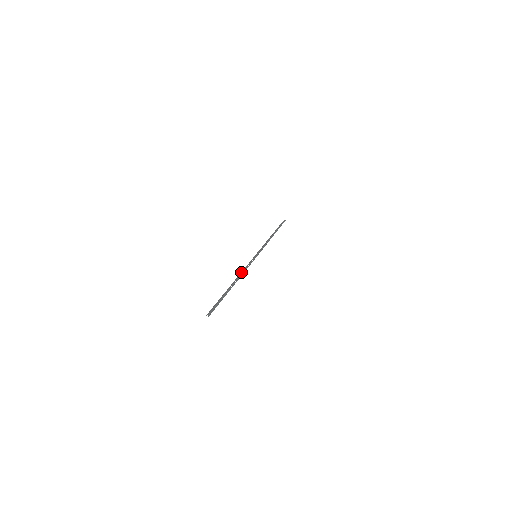
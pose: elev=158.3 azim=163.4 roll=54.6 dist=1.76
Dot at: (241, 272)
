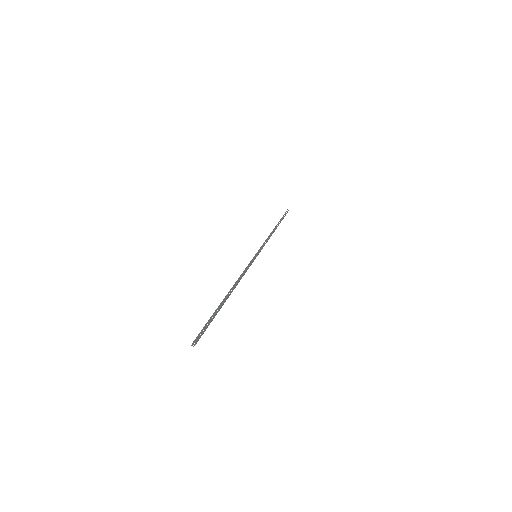
Dot at: (240, 278)
